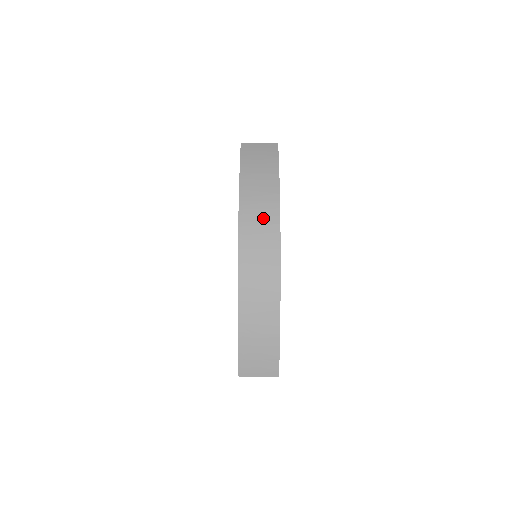
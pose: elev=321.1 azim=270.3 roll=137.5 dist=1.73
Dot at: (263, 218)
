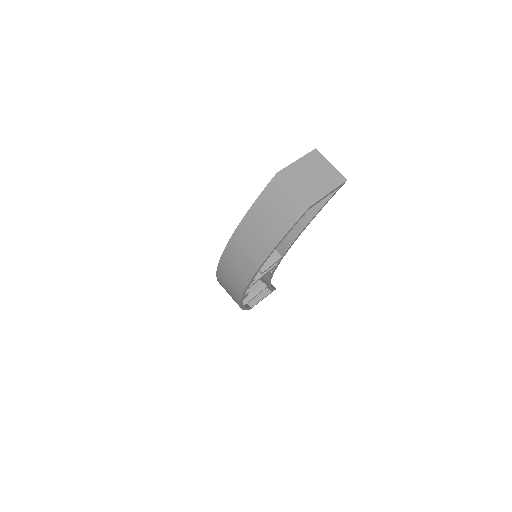
Dot at: (240, 266)
